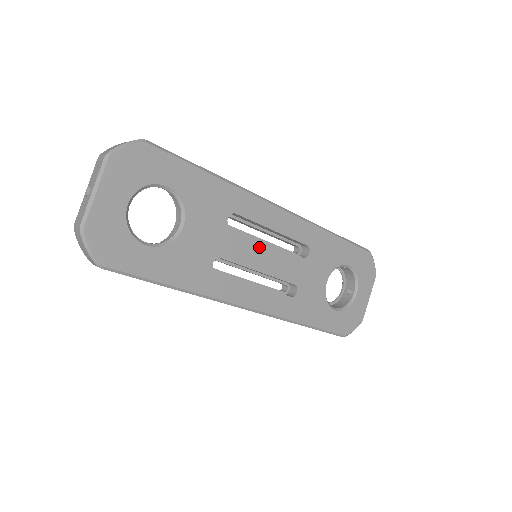
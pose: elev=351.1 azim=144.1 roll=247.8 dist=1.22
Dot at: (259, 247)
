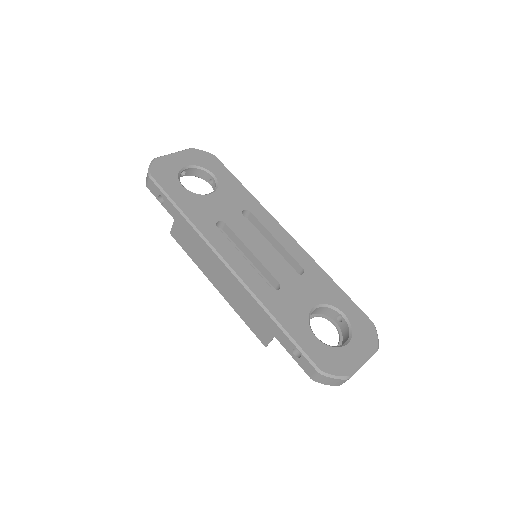
Dot at: (259, 239)
